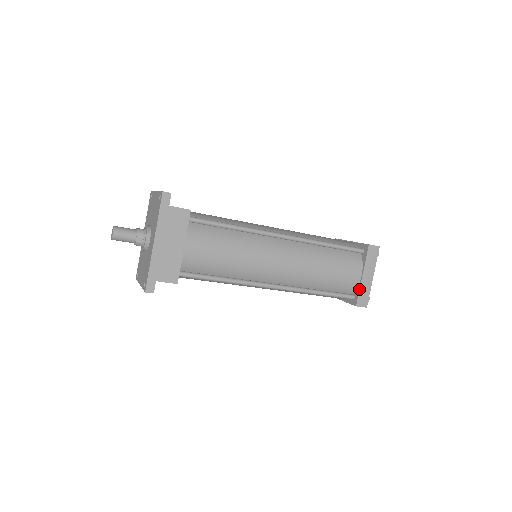
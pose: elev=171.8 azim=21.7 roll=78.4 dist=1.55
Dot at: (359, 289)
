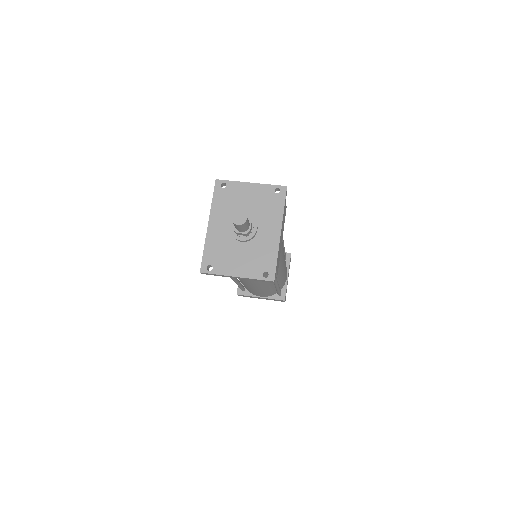
Dot at: (286, 287)
